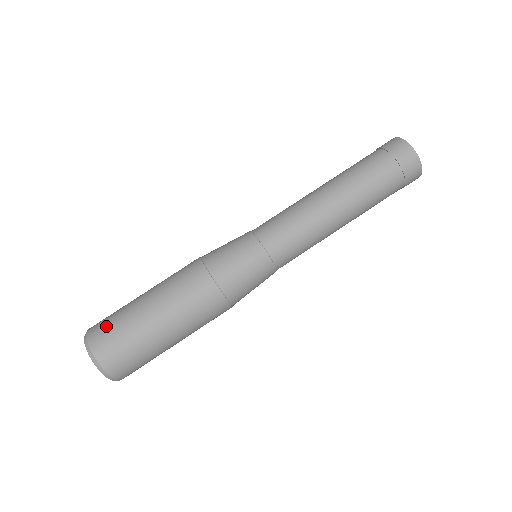
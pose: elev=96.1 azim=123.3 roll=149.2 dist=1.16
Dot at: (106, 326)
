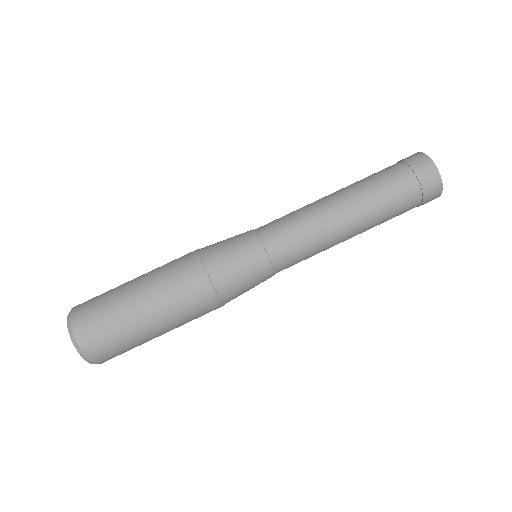
Dot at: (91, 307)
